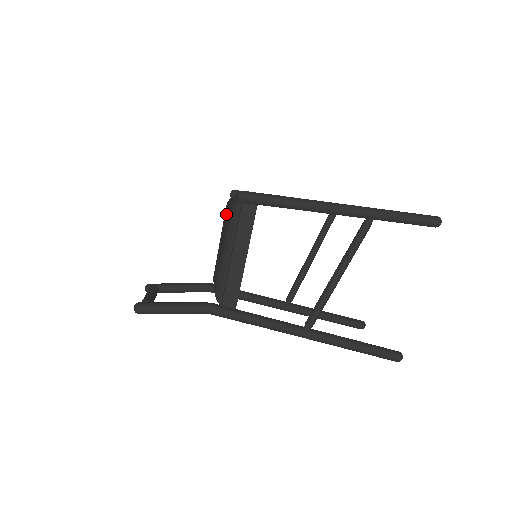
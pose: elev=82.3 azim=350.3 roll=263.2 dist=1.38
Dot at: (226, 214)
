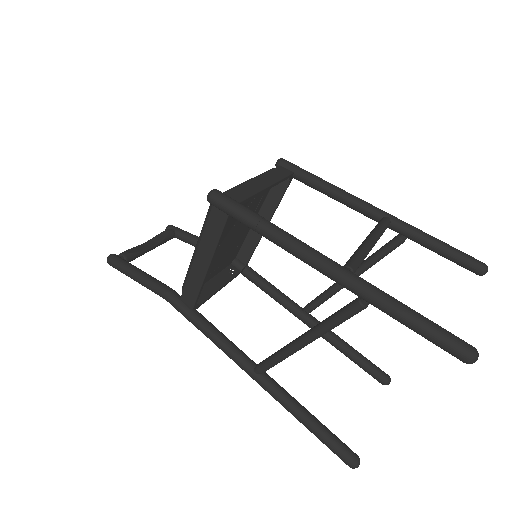
Dot at: occluded
